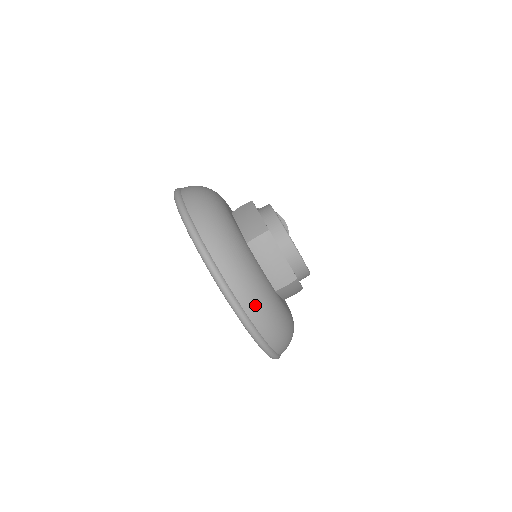
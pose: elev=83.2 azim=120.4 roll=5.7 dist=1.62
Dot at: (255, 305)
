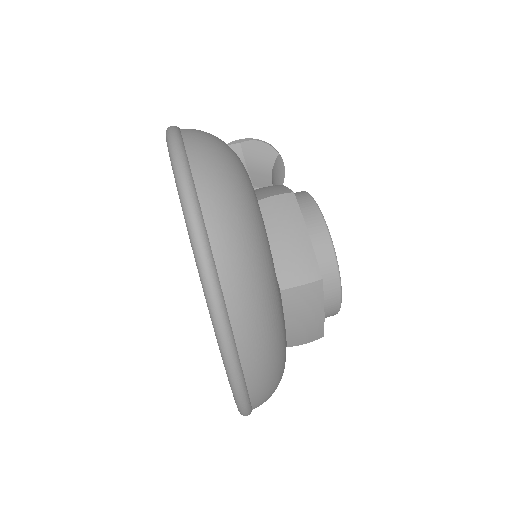
Dot at: (266, 388)
